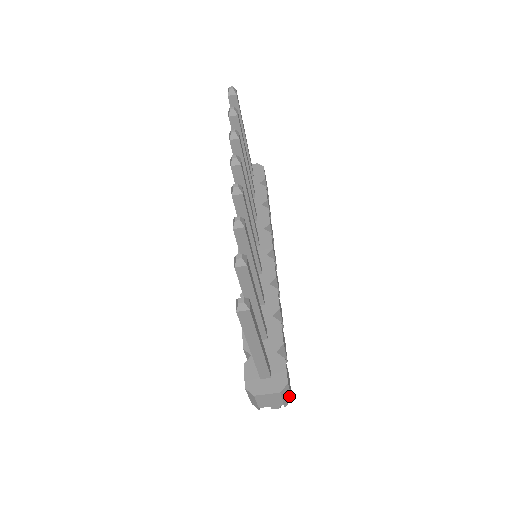
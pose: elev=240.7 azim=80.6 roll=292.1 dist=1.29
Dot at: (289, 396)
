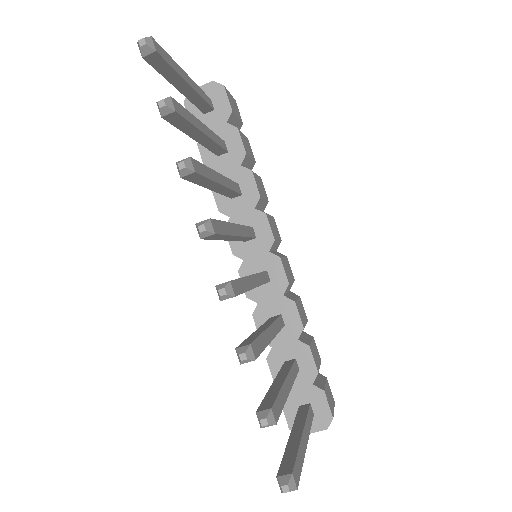
Dot at: occluded
